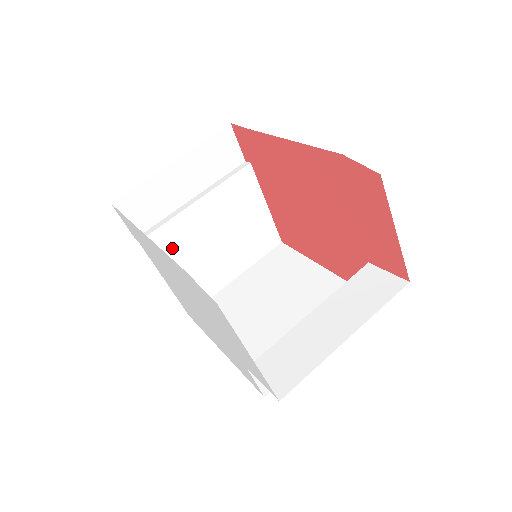
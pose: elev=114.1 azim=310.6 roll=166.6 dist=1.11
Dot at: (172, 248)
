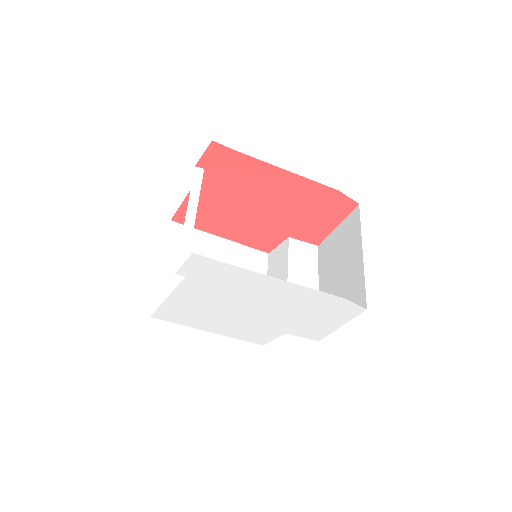
Dot at: occluded
